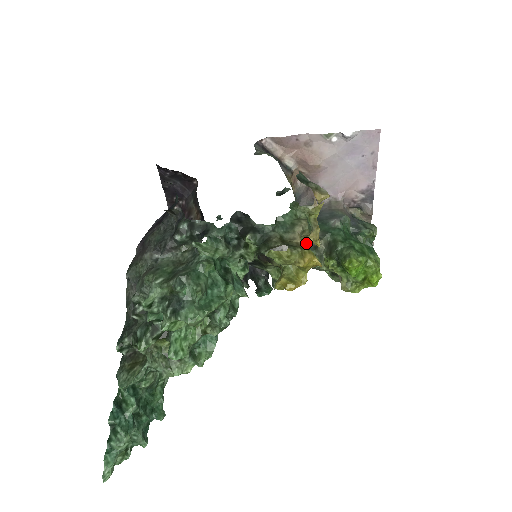
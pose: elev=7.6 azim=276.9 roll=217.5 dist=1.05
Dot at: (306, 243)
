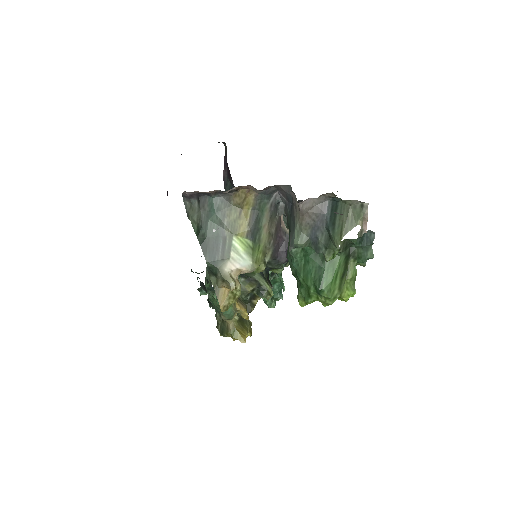
Dot at: occluded
